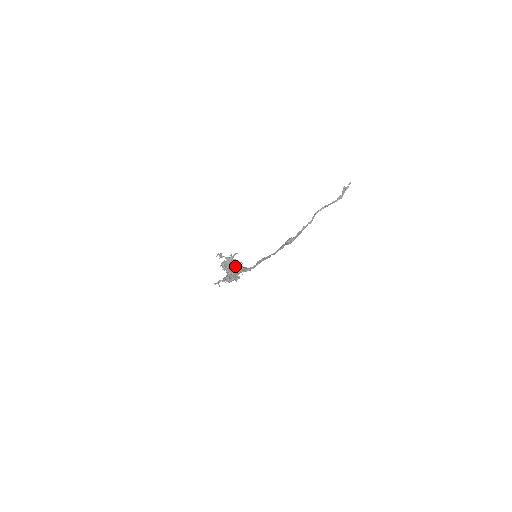
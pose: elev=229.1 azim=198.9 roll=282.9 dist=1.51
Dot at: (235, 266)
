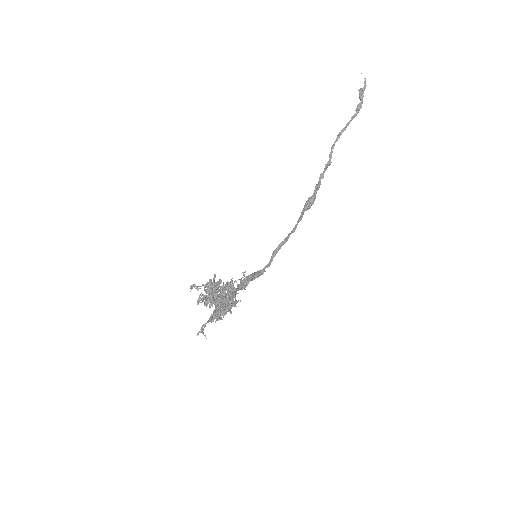
Dot at: (221, 292)
